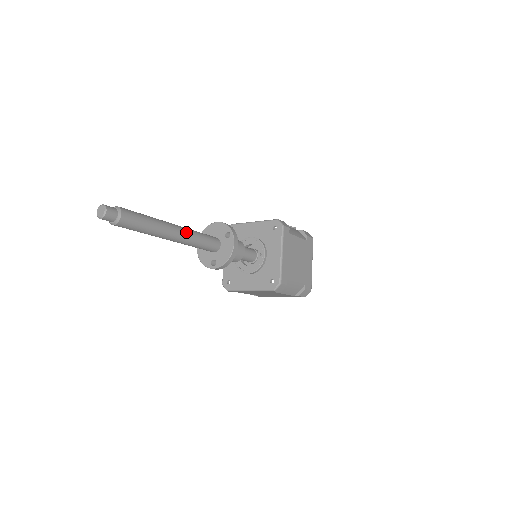
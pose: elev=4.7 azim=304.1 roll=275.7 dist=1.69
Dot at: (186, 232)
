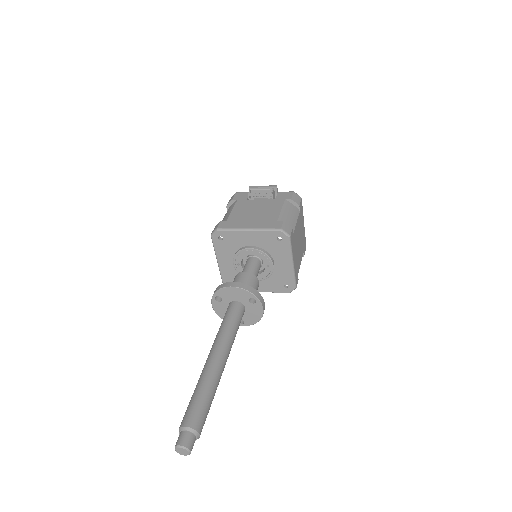
Dot at: (228, 350)
